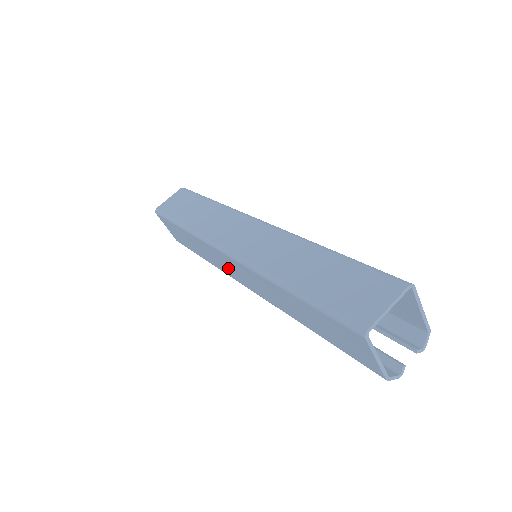
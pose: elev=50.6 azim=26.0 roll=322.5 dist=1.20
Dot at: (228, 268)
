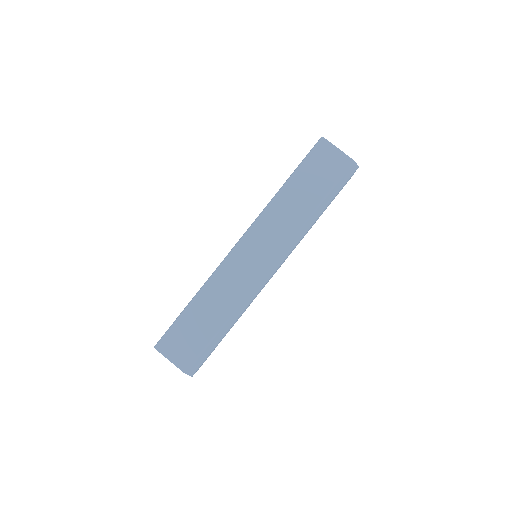
Dot at: (246, 270)
